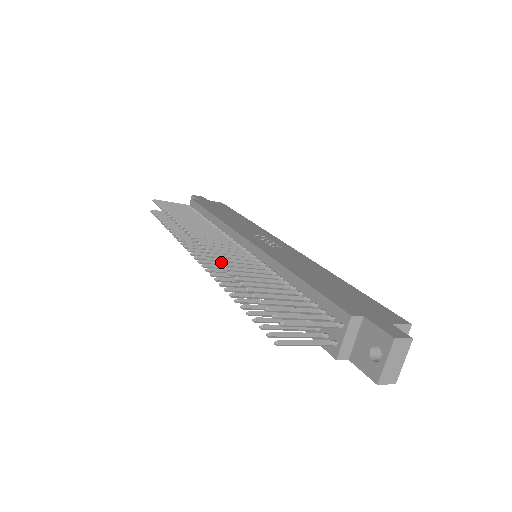
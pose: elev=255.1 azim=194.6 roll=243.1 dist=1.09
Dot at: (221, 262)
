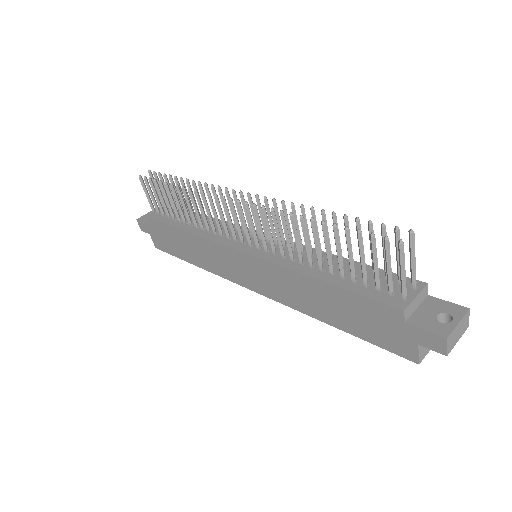
Dot at: occluded
